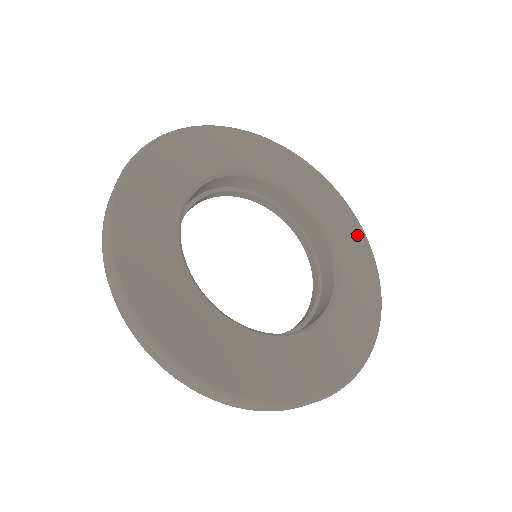
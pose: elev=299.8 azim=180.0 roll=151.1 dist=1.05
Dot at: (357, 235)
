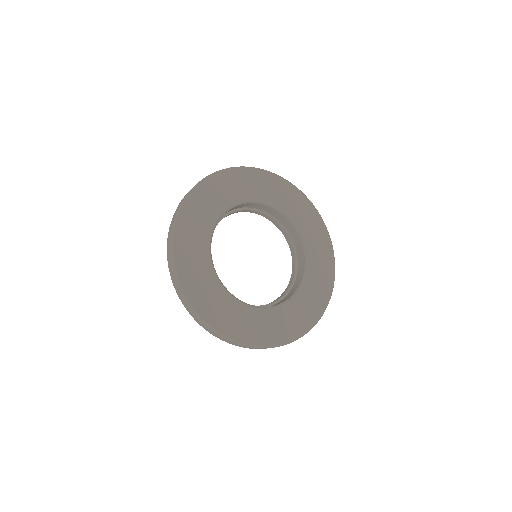
Dot at: (319, 226)
